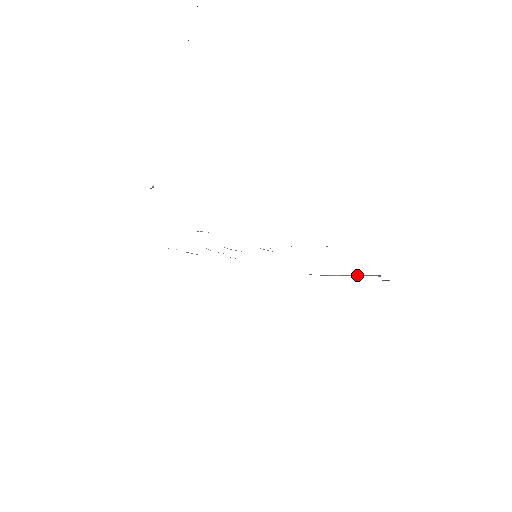
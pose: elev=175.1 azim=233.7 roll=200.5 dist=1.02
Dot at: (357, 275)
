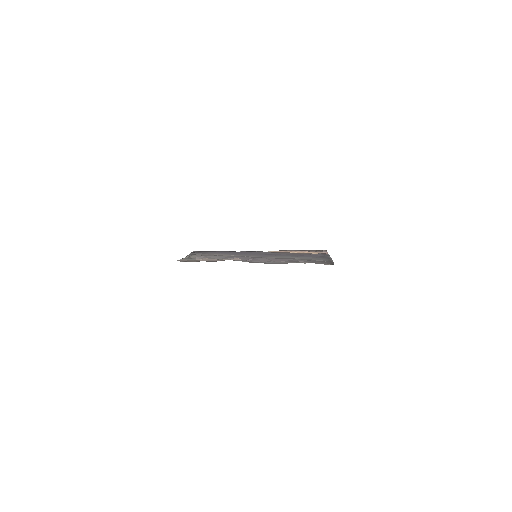
Dot at: (311, 252)
